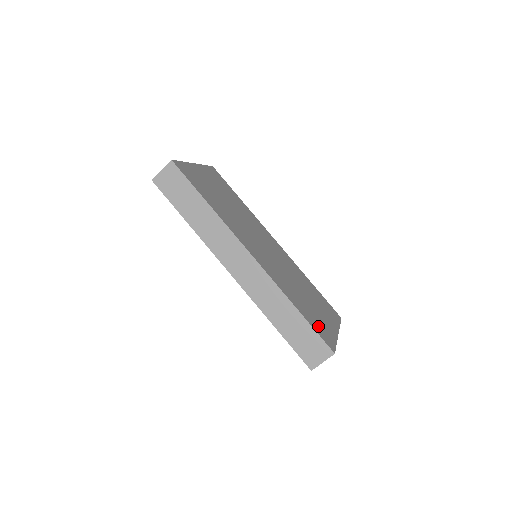
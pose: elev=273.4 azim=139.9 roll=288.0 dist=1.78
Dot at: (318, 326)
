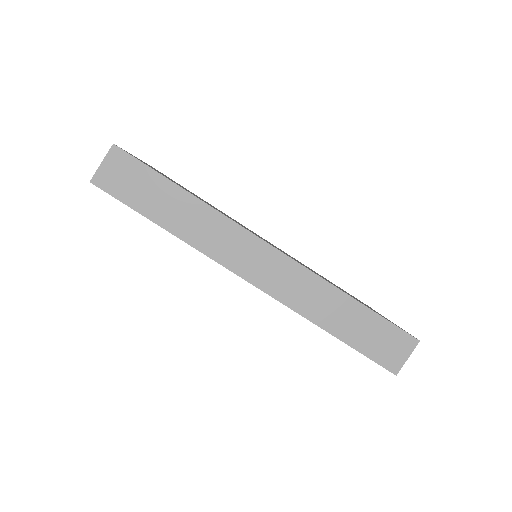
Dot at: (379, 314)
